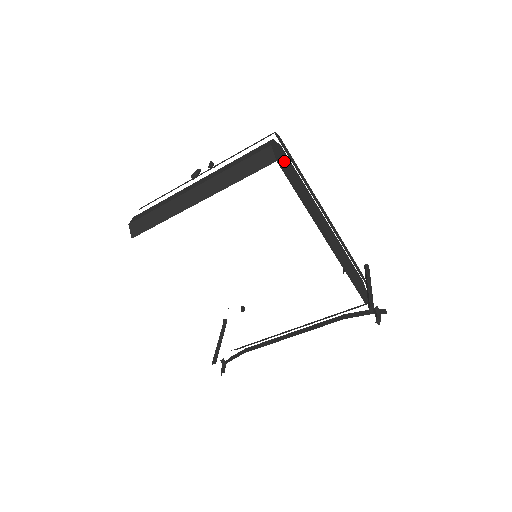
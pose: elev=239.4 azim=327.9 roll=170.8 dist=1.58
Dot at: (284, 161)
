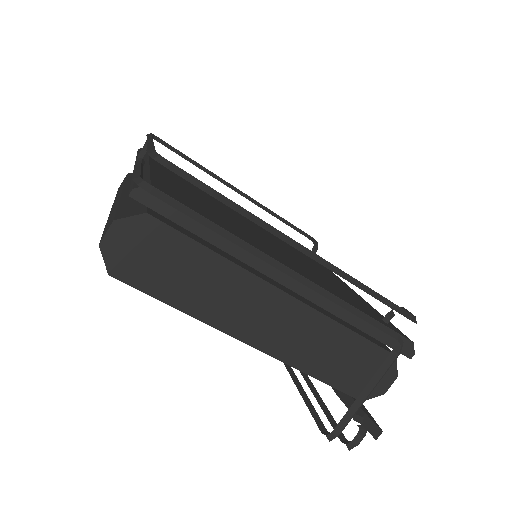
Dot at: (146, 251)
